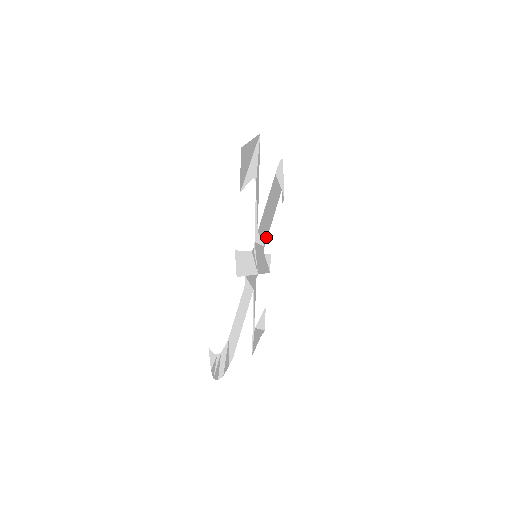
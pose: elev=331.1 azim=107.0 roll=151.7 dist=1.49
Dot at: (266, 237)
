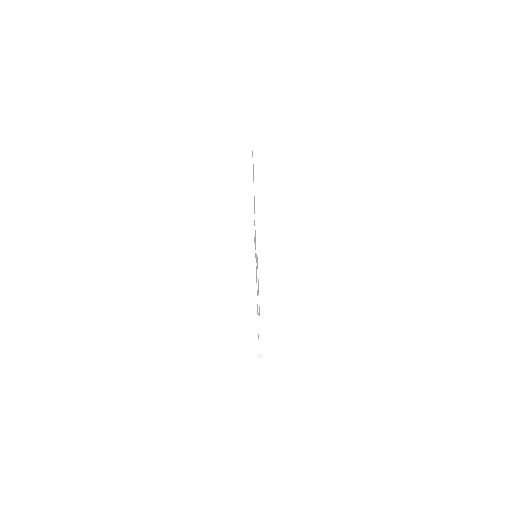
Dot at: occluded
